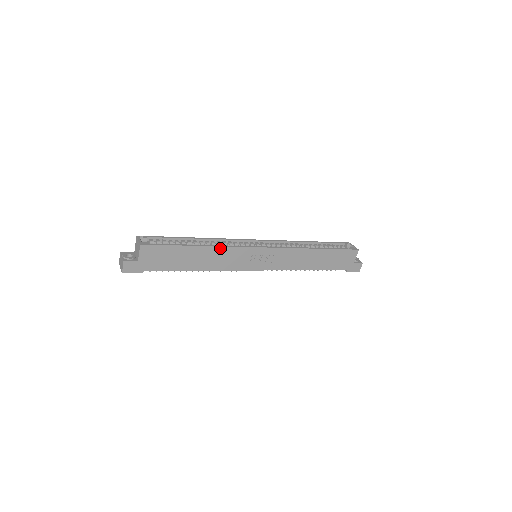
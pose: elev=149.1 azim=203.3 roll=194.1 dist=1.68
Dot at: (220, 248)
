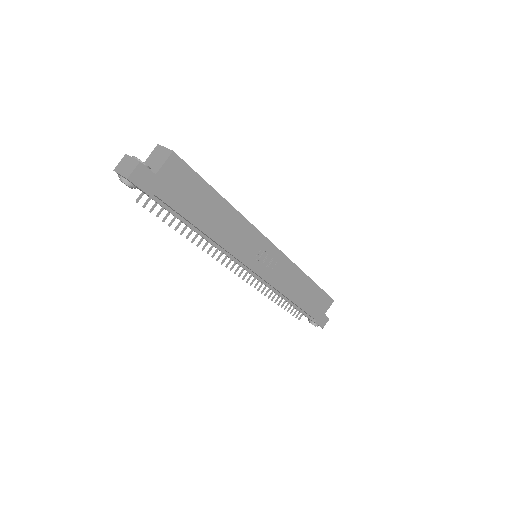
Dot at: (242, 218)
